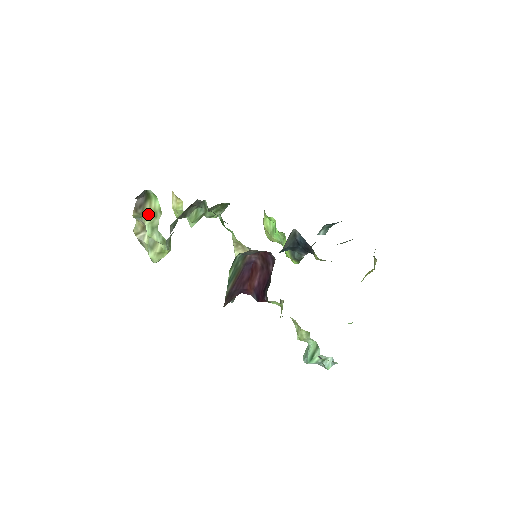
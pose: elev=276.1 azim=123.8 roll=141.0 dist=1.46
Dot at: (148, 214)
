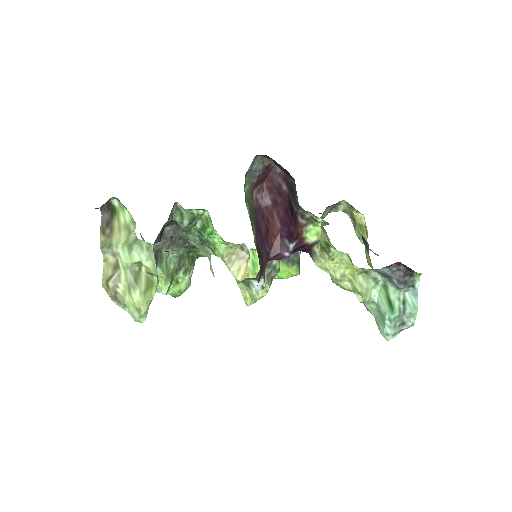
Dot at: (118, 235)
